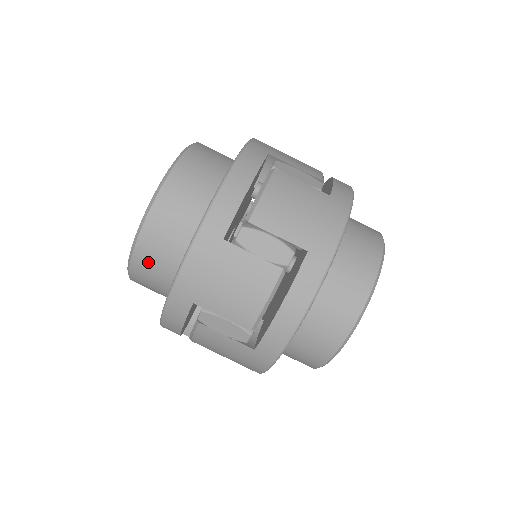
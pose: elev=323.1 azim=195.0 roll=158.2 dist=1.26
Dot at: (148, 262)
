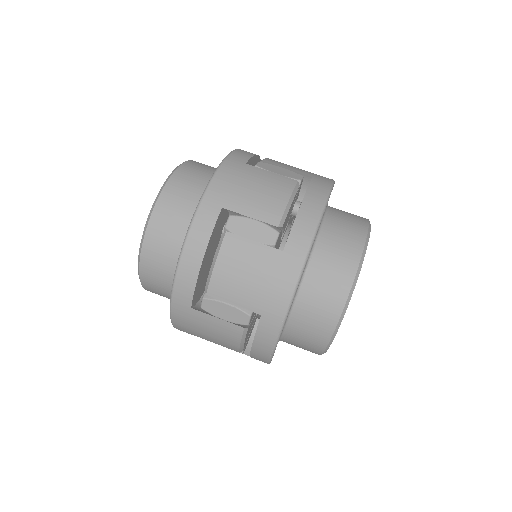
Dot at: (171, 206)
